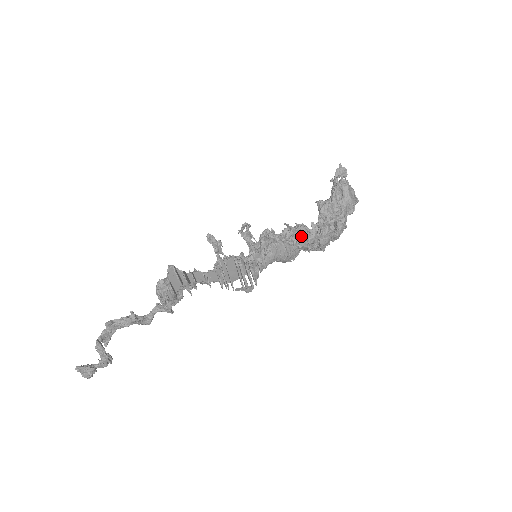
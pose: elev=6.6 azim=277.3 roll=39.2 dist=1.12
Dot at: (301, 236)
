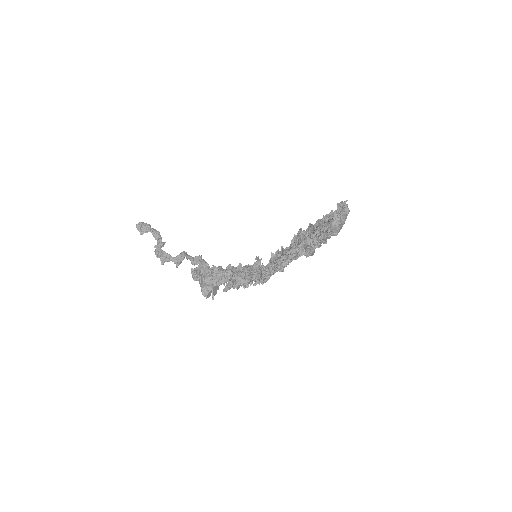
Dot at: (290, 259)
